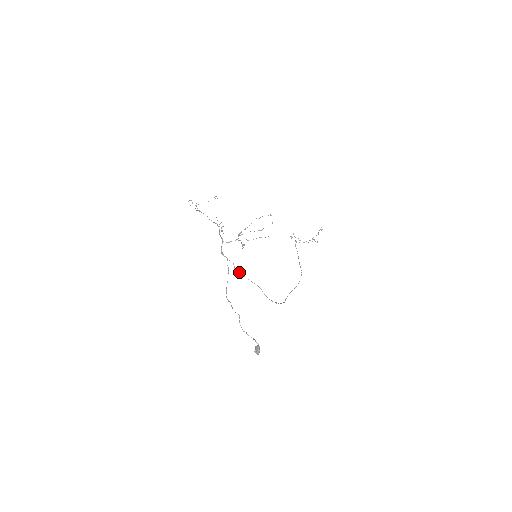
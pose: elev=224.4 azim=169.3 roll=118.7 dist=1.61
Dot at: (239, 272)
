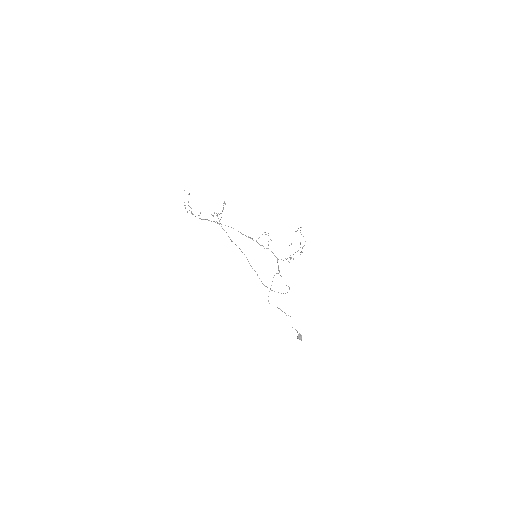
Dot at: occluded
